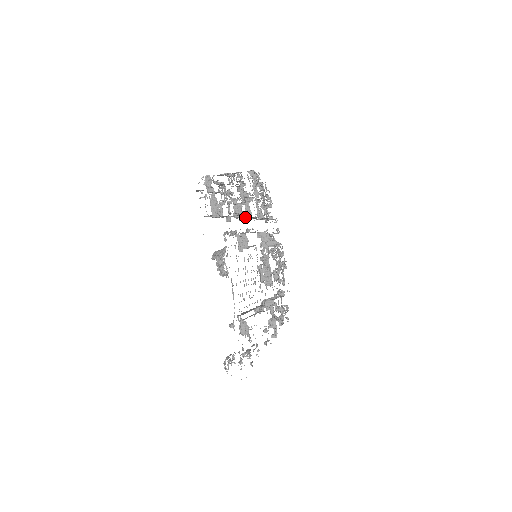
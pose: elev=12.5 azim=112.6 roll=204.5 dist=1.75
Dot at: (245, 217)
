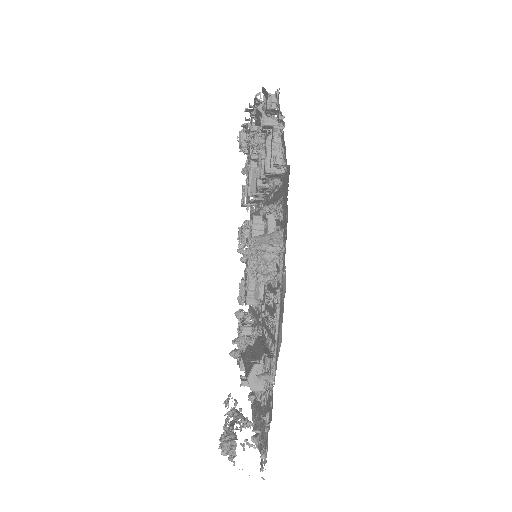
Dot at: (265, 190)
